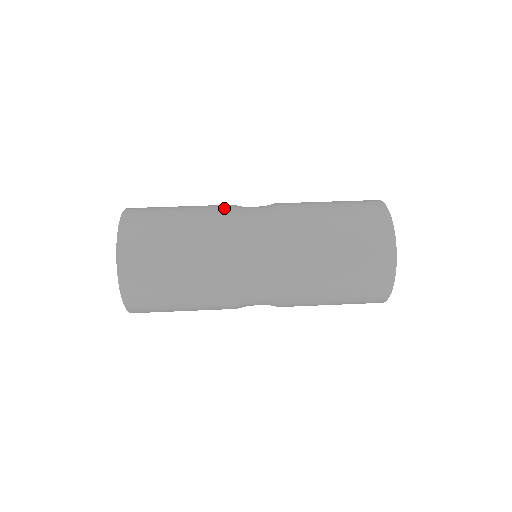
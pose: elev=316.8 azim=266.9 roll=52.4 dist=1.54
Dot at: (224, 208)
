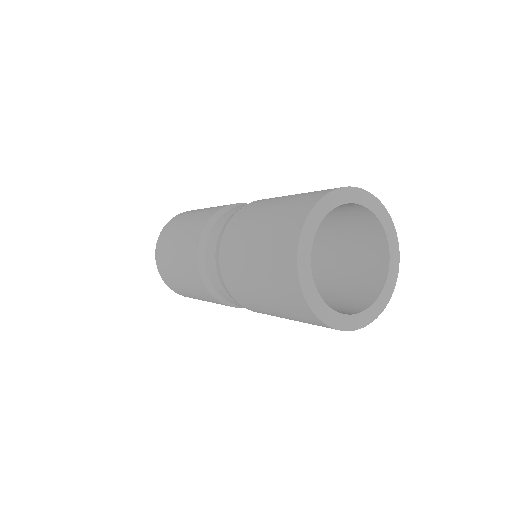
Dot at: (214, 211)
